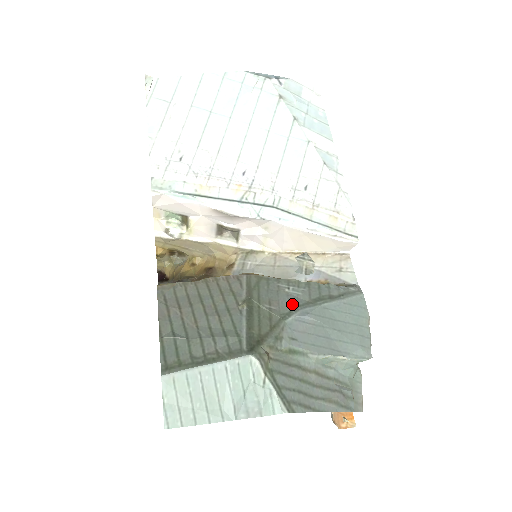
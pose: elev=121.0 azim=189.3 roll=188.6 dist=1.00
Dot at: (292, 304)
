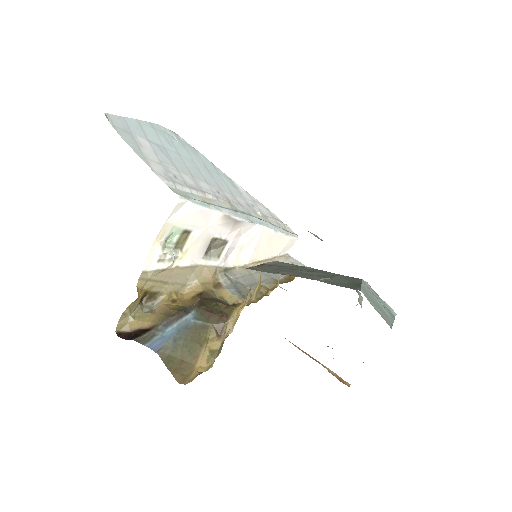
Dot at: occluded
